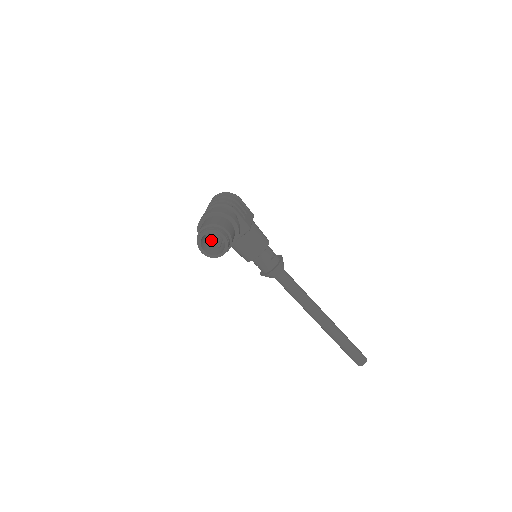
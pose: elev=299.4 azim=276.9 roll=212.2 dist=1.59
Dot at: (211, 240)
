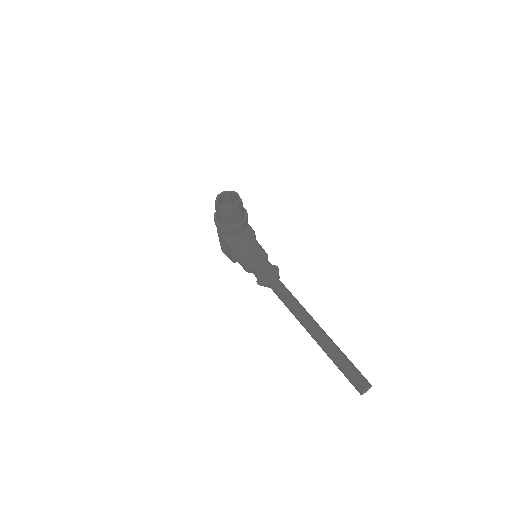
Dot at: occluded
